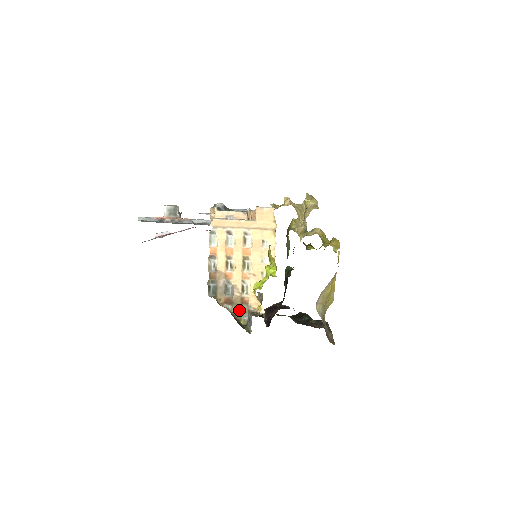
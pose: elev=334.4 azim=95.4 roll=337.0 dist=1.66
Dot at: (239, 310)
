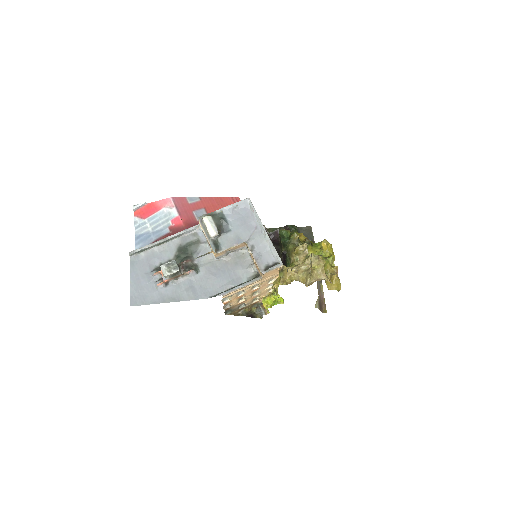
Dot at: (250, 307)
